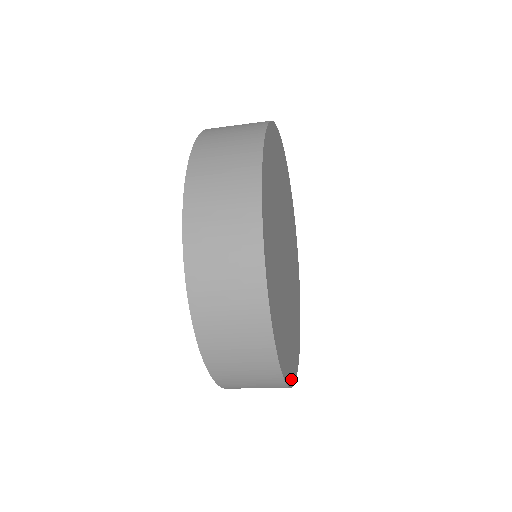
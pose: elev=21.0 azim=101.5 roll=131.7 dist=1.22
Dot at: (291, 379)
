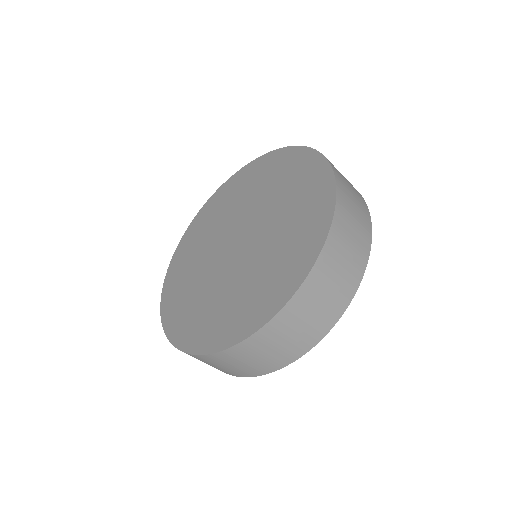
Dot at: occluded
